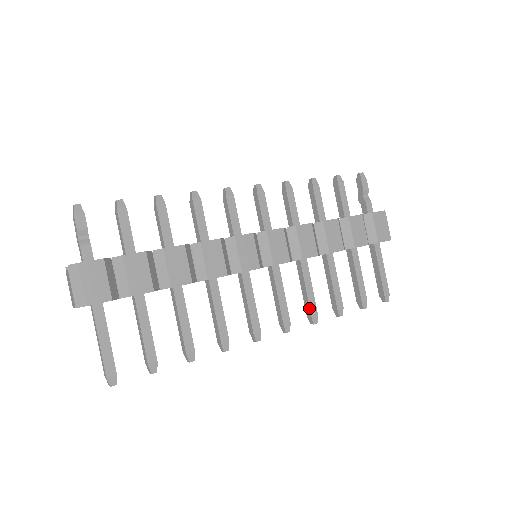
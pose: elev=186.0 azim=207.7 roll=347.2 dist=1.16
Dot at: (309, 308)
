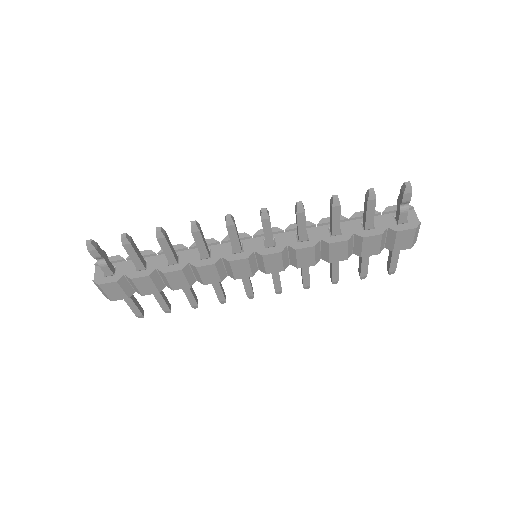
Dot at: occluded
